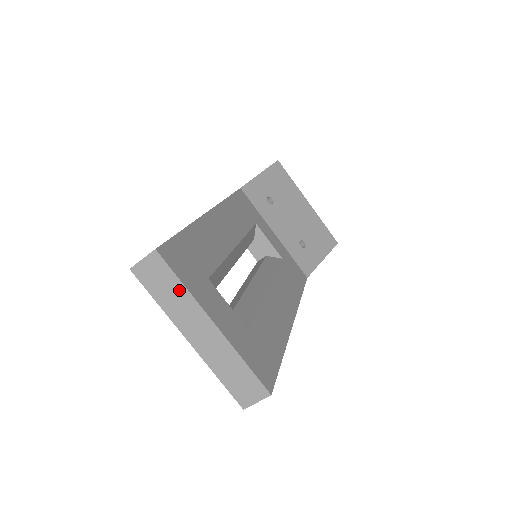
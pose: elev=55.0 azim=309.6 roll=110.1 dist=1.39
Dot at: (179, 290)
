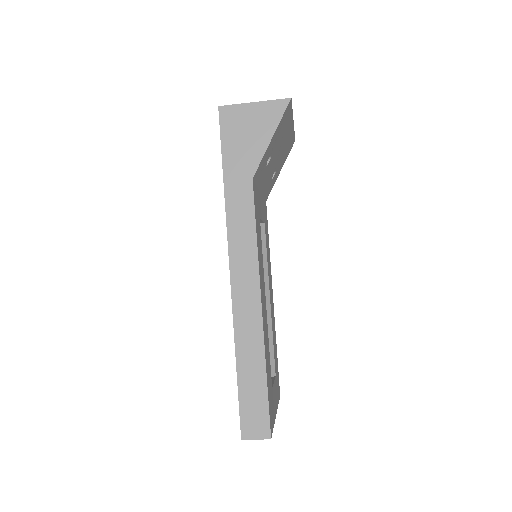
Dot at: occluded
